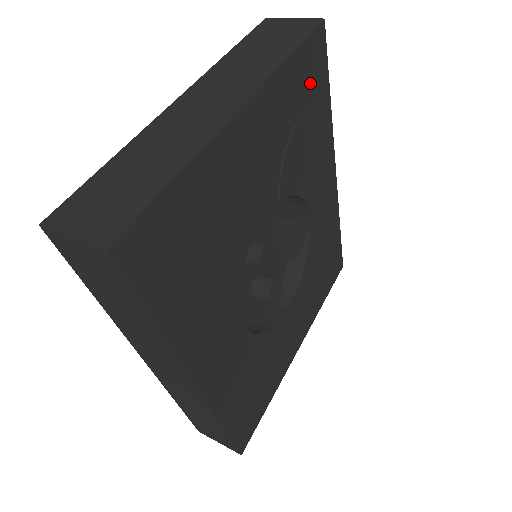
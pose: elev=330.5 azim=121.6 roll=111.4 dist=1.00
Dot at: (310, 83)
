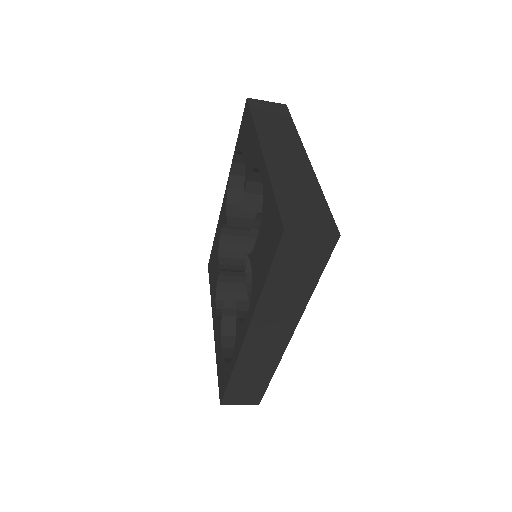
Dot at: occluded
